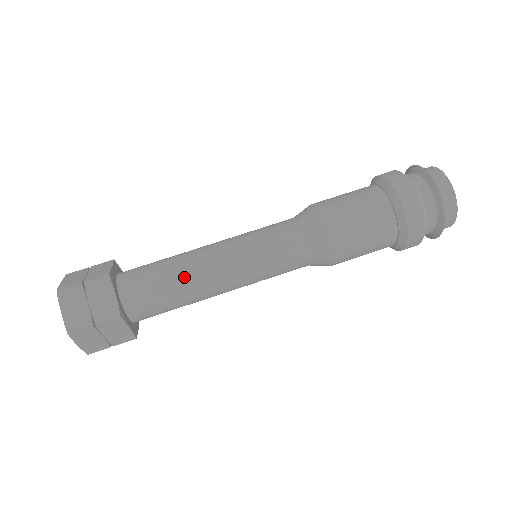
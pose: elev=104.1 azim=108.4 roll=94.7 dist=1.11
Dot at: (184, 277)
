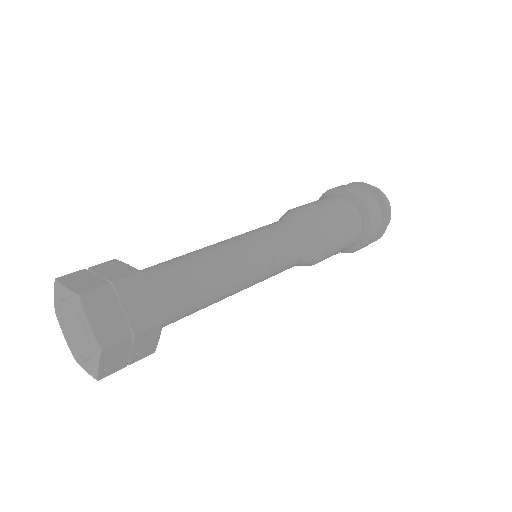
Dot at: (196, 254)
